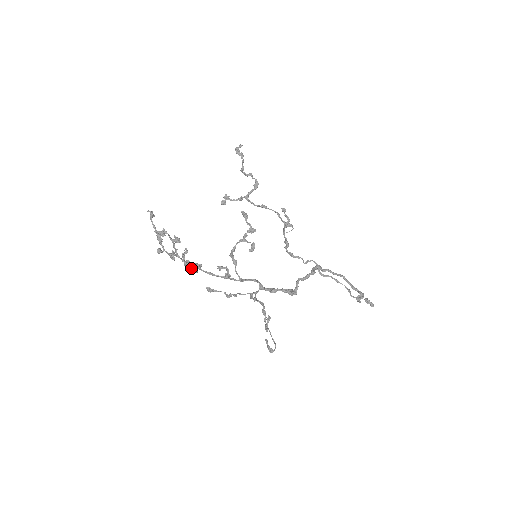
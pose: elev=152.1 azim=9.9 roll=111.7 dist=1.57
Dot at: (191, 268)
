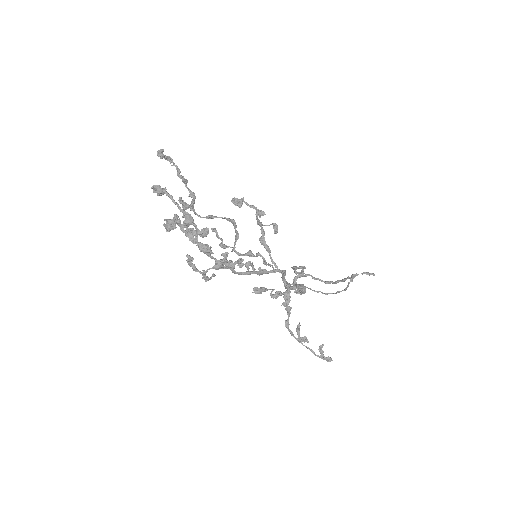
Dot at: (228, 265)
